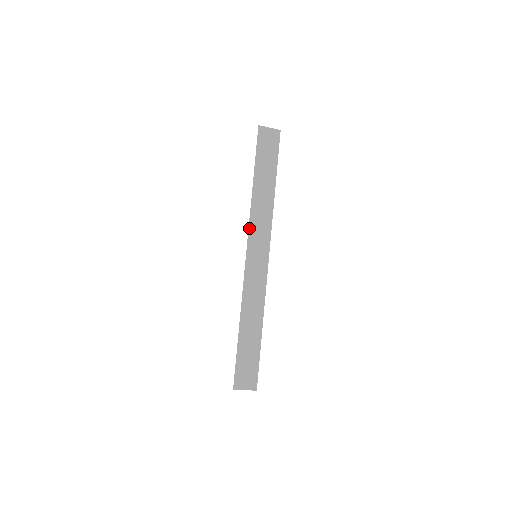
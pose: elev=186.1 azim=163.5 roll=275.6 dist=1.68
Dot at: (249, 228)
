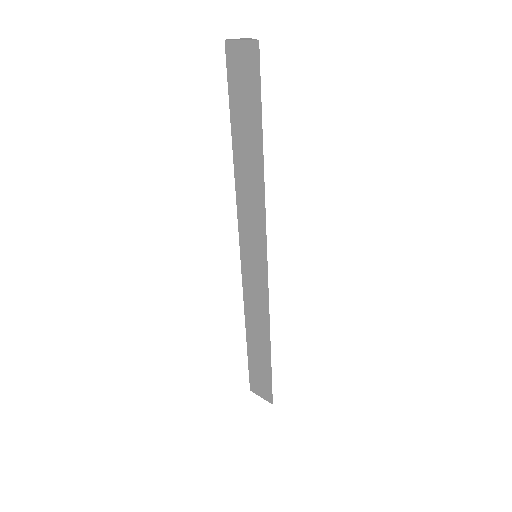
Dot at: (238, 218)
